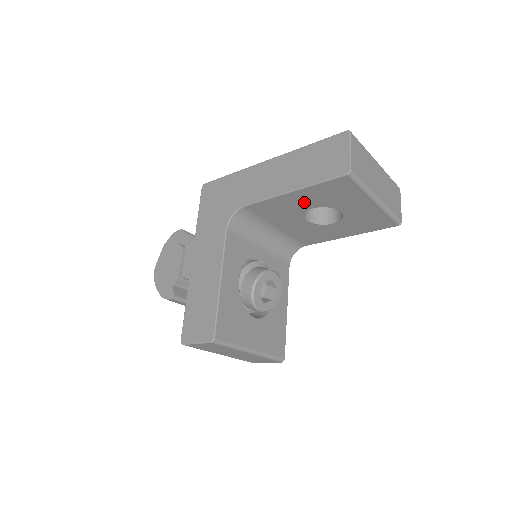
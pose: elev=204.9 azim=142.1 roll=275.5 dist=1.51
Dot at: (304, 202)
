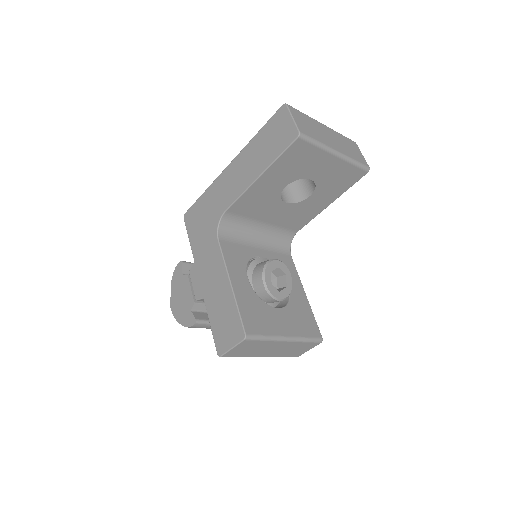
Dot at: (275, 183)
